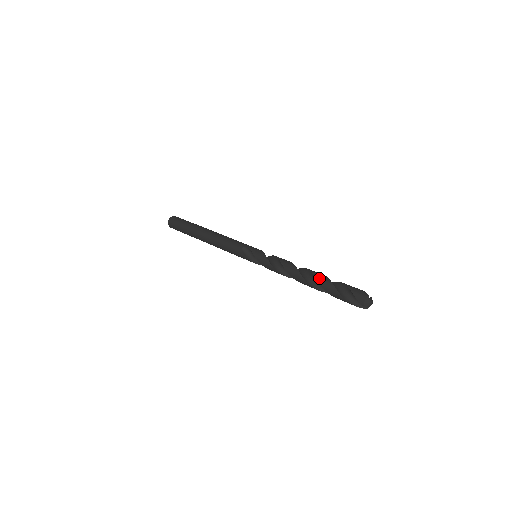
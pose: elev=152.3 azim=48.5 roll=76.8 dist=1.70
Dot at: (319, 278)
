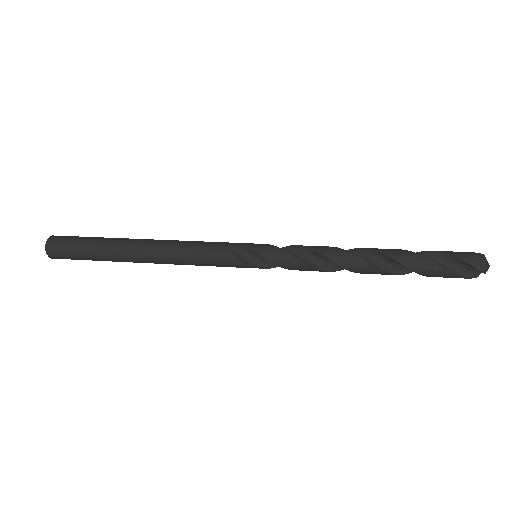
Dot at: (395, 254)
